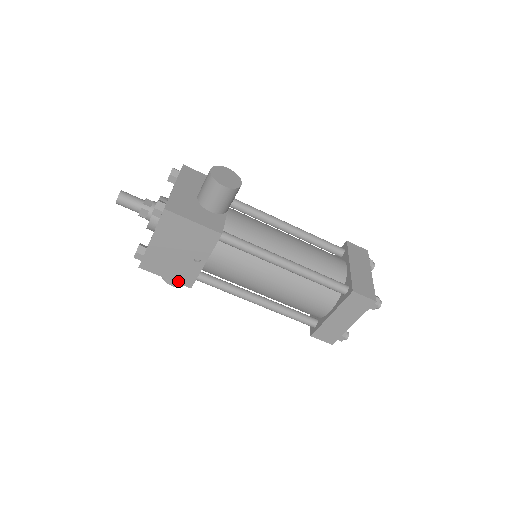
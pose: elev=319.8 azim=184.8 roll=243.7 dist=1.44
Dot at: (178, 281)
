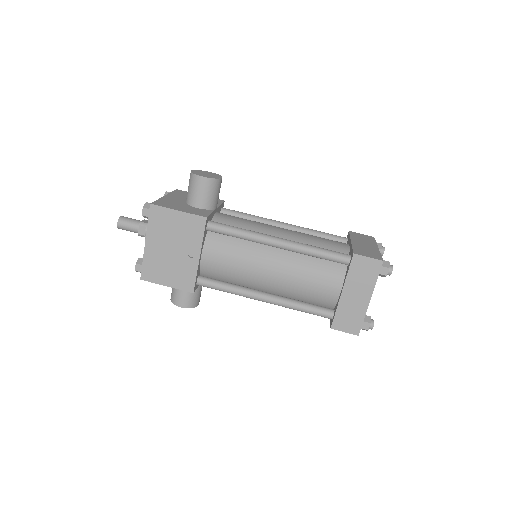
Dot at: (179, 287)
